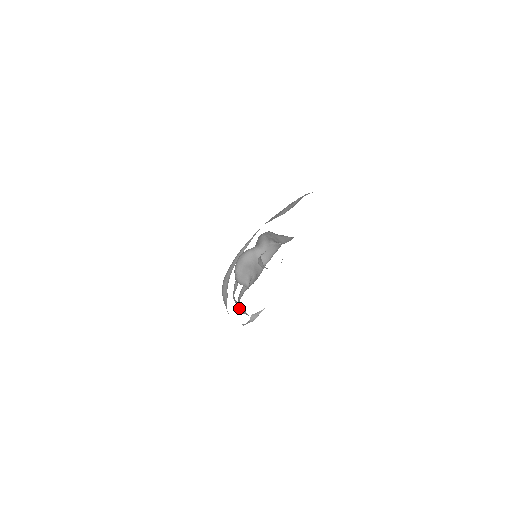
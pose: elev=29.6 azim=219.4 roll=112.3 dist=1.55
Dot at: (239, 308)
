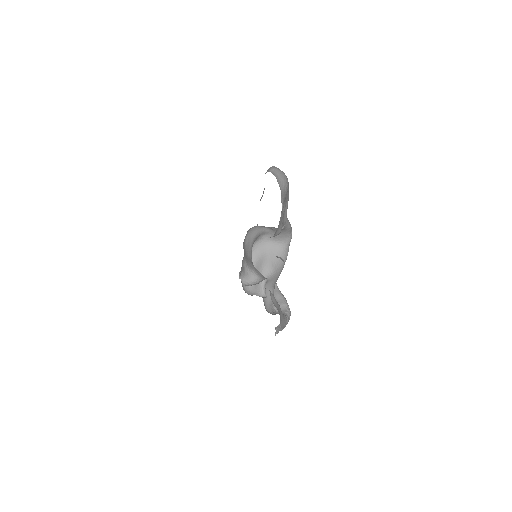
Dot at: occluded
